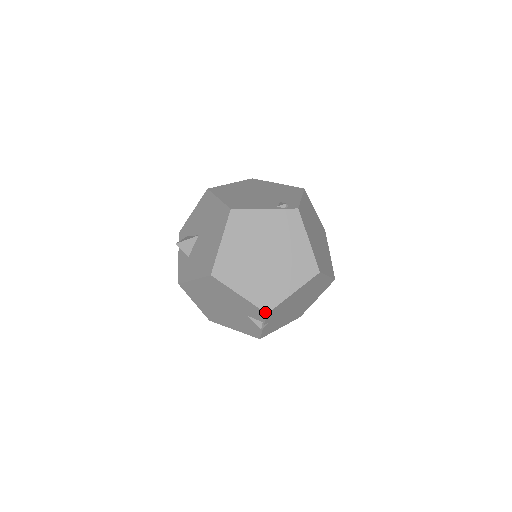
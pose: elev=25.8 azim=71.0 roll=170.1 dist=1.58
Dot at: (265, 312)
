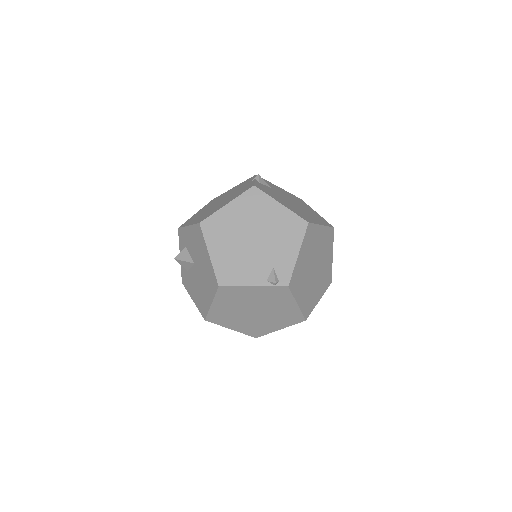
Dot at: (254, 337)
